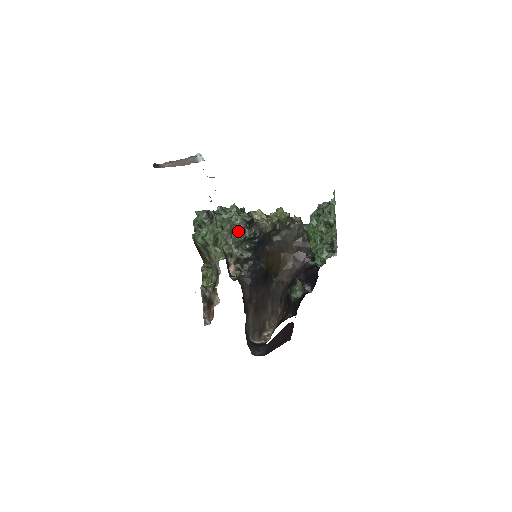
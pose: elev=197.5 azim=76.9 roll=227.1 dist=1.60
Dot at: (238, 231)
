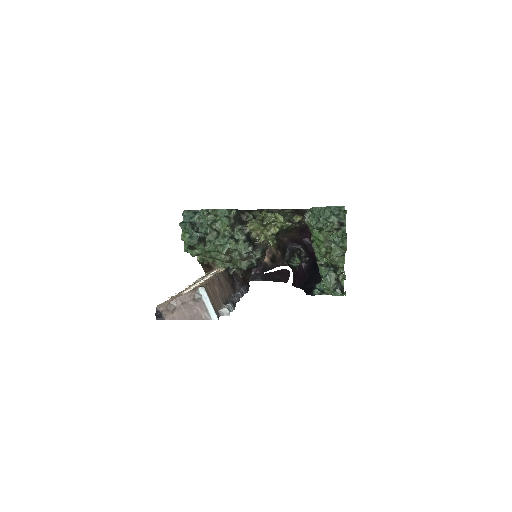
Dot at: (239, 260)
